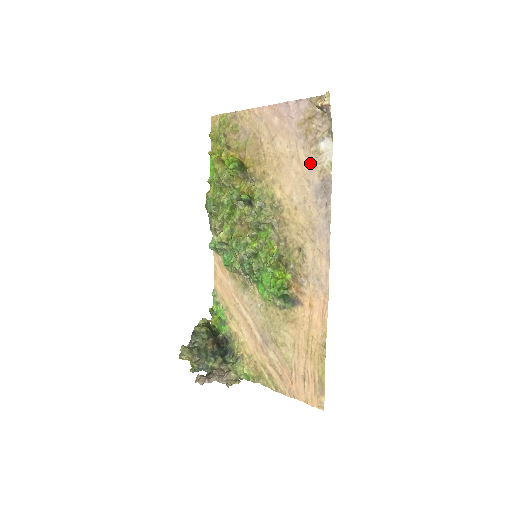
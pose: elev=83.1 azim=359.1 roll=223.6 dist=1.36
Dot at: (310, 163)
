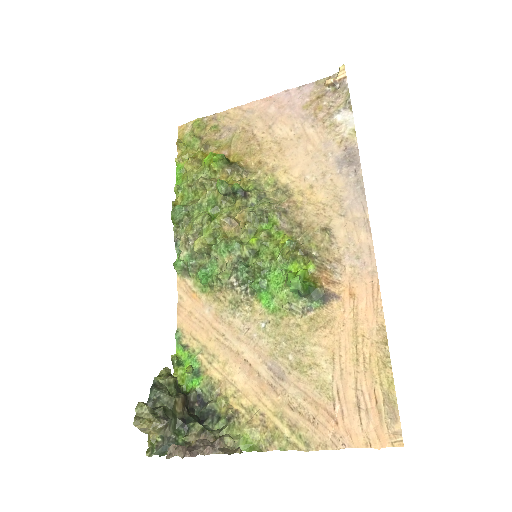
Dot at: (324, 138)
